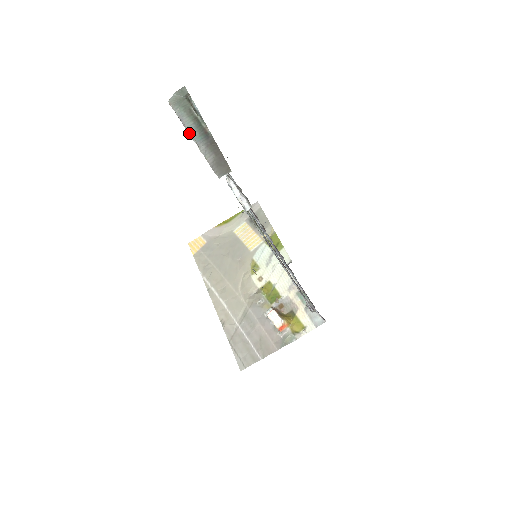
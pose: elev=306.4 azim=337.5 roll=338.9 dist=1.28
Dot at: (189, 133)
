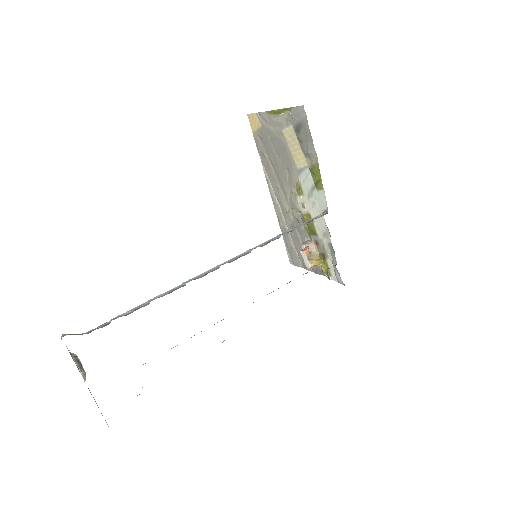
Dot at: occluded
